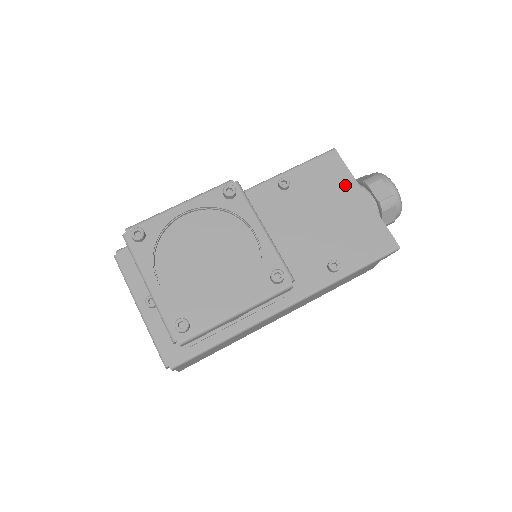
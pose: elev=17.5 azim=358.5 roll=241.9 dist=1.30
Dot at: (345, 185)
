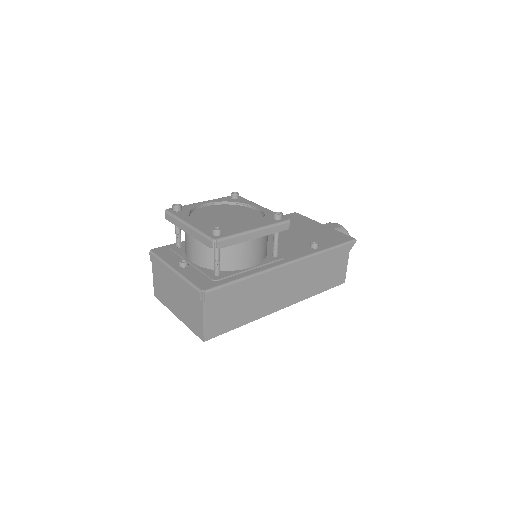
Dot at: (308, 222)
